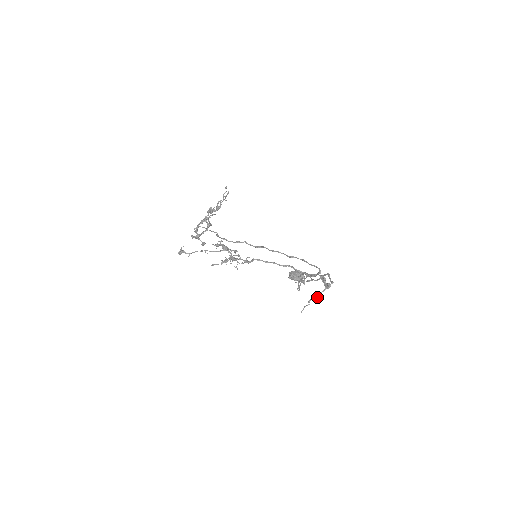
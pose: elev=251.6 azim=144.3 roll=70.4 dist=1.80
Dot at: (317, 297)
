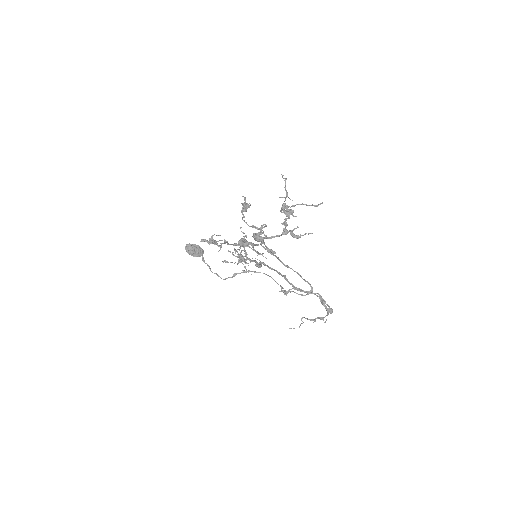
Dot at: occluded
